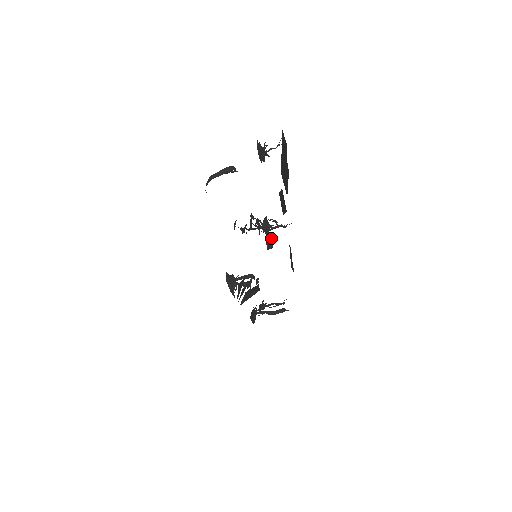
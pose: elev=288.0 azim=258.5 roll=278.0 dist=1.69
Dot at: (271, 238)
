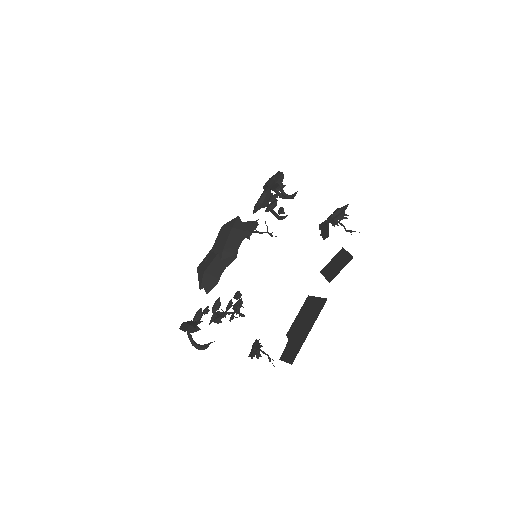
Dot at: occluded
